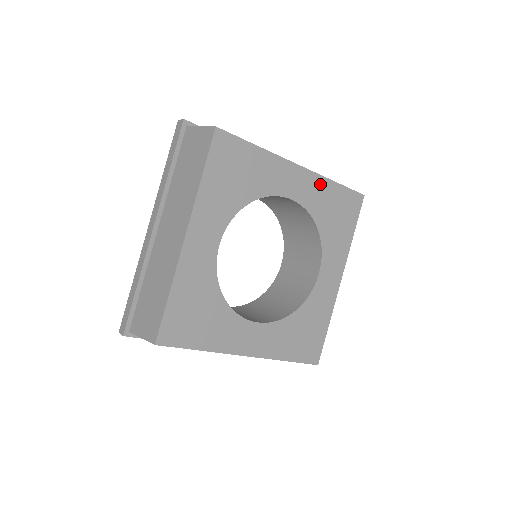
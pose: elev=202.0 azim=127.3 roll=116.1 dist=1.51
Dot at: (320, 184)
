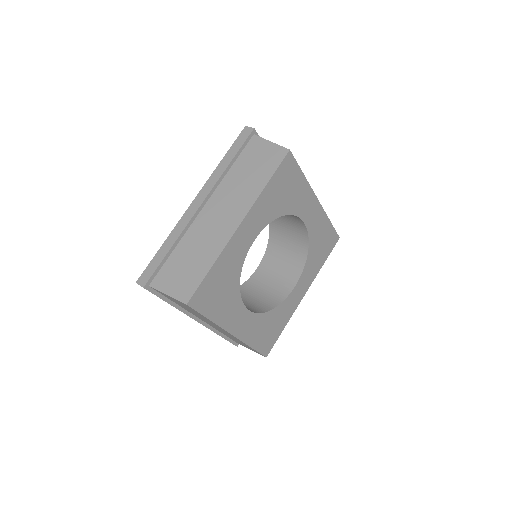
Dot at: (322, 219)
